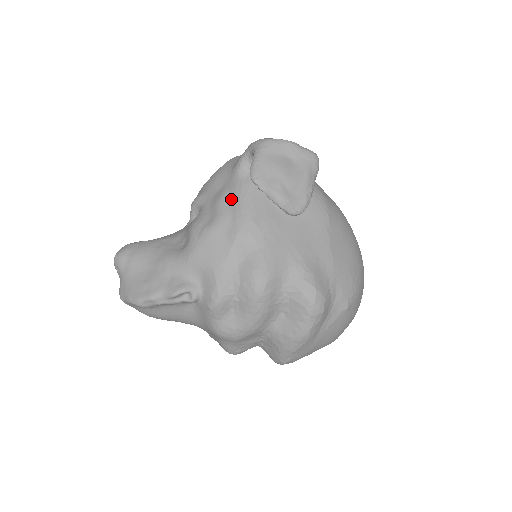
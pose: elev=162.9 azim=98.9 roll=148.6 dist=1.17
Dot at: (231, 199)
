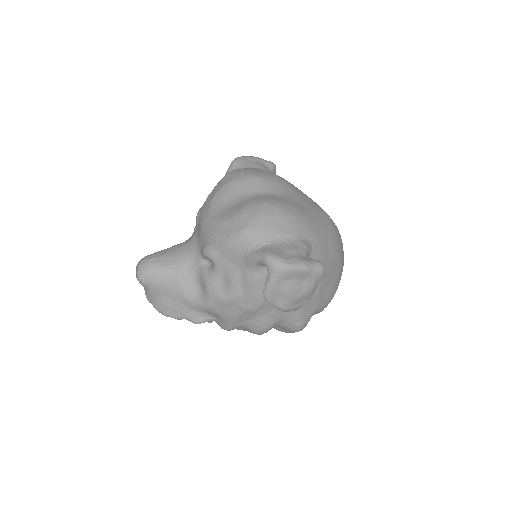
Dot at: (243, 284)
